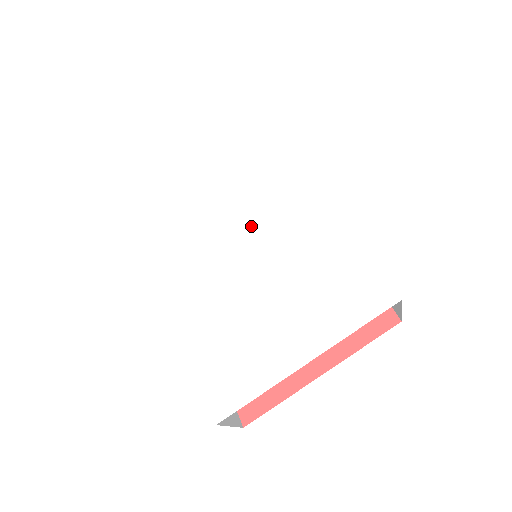
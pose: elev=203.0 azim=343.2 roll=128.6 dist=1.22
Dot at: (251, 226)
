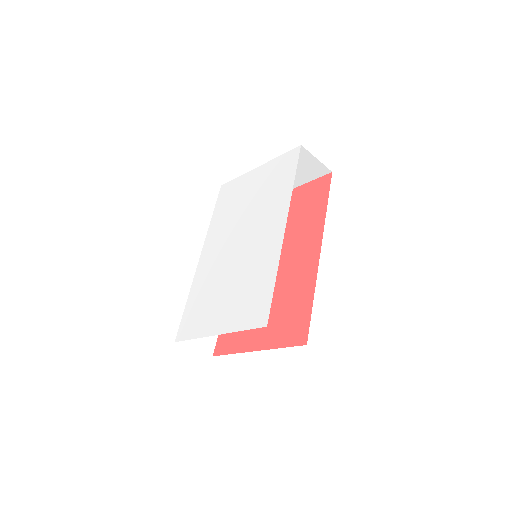
Dot at: (246, 236)
